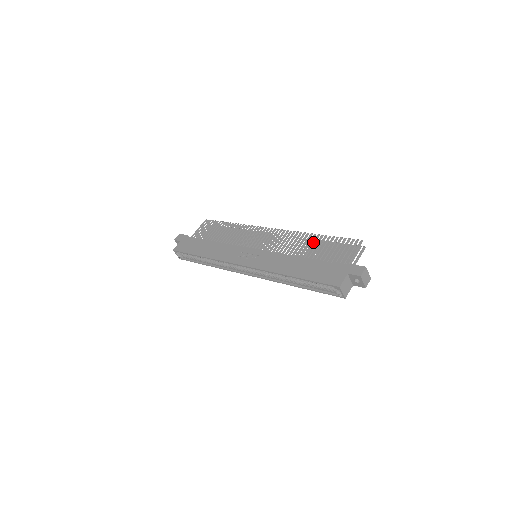
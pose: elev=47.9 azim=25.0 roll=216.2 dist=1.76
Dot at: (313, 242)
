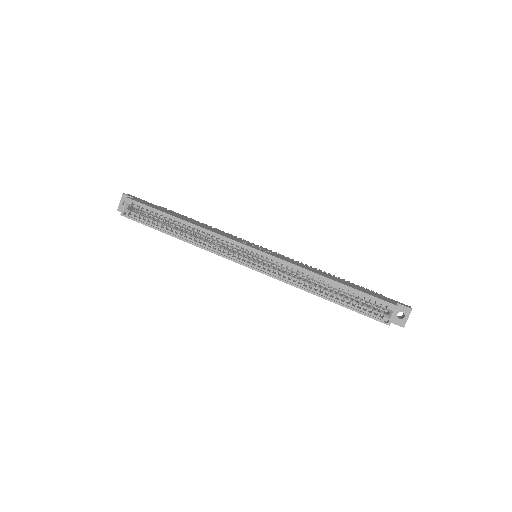
Dot at: (329, 274)
